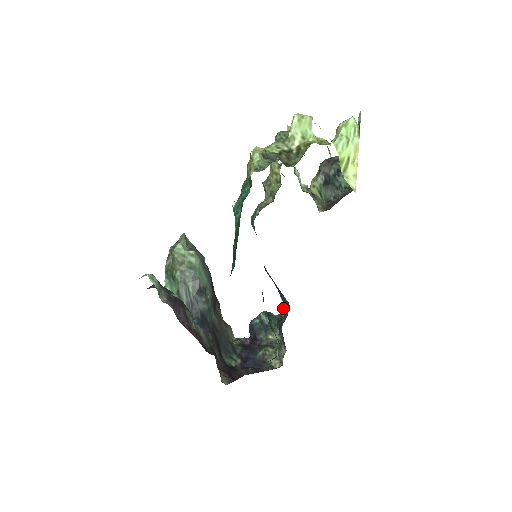
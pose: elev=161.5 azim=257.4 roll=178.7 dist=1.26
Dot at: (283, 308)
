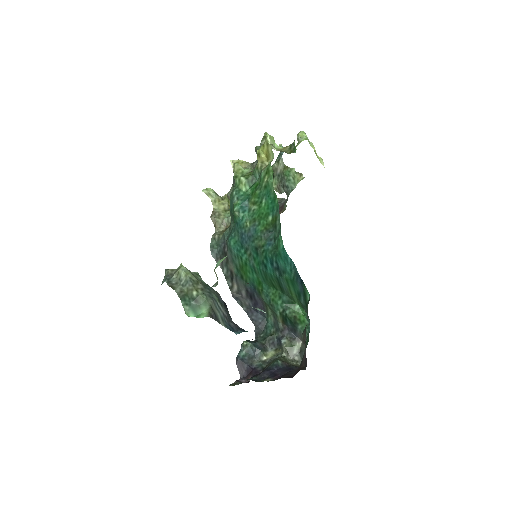
Dot at: (257, 330)
